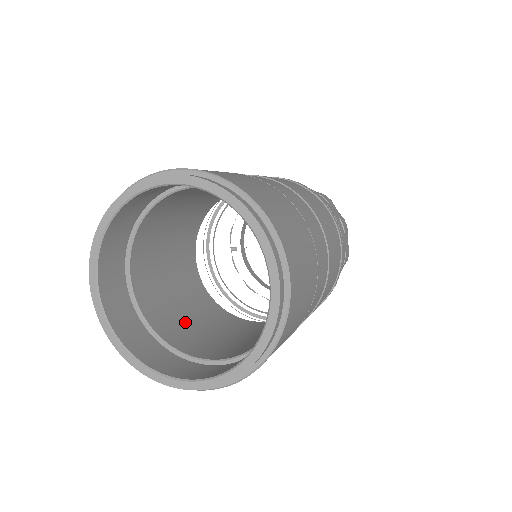
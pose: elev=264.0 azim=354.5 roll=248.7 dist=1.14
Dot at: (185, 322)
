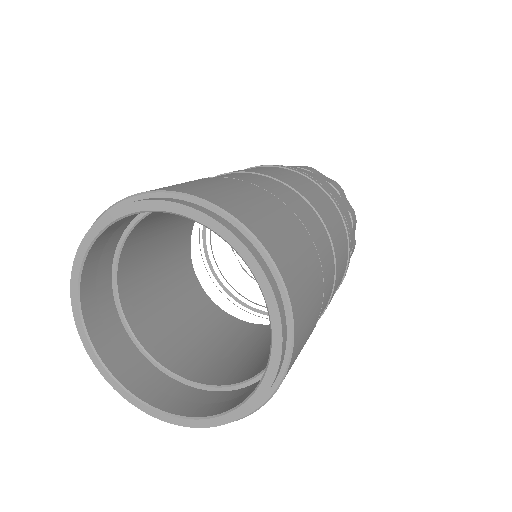
Dot at: (247, 358)
